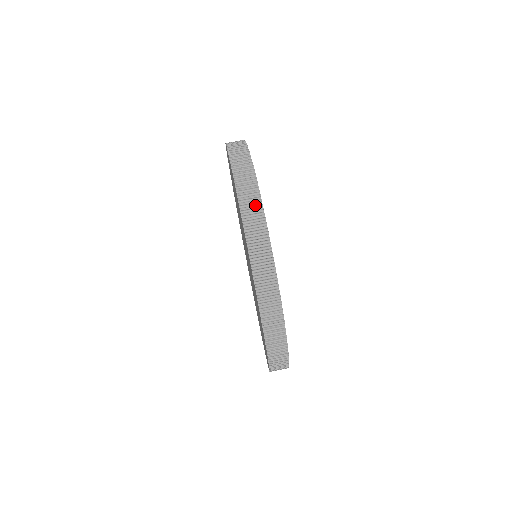
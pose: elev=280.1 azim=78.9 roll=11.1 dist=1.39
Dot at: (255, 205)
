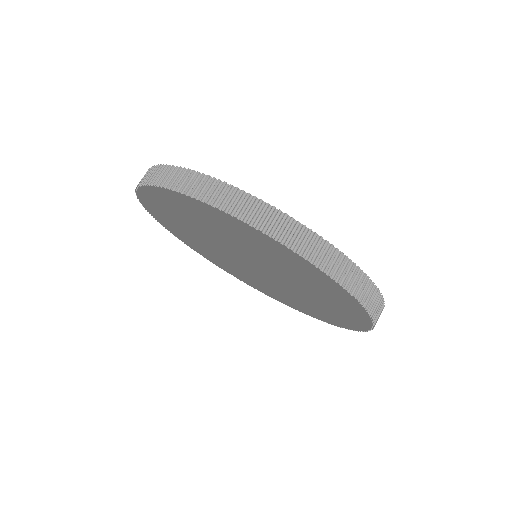
Dot at: (320, 247)
